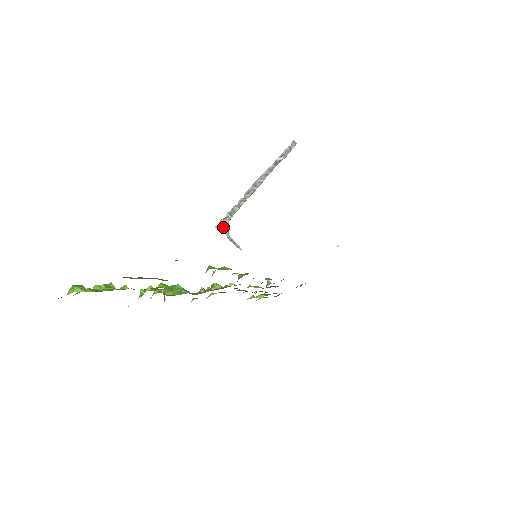
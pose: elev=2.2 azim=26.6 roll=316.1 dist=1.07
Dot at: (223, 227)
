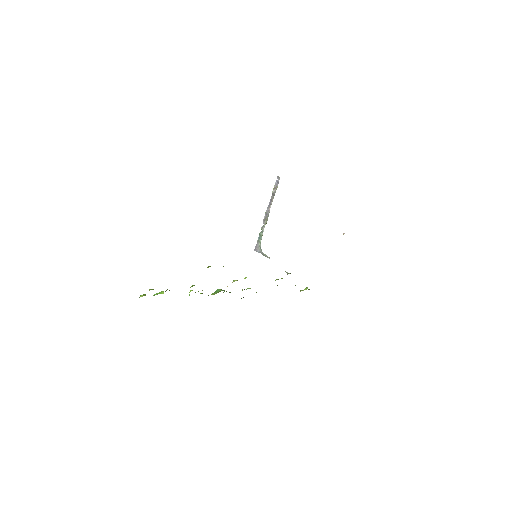
Dot at: (258, 248)
